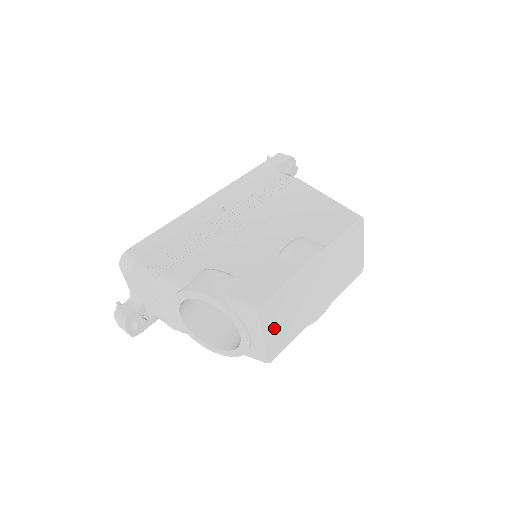
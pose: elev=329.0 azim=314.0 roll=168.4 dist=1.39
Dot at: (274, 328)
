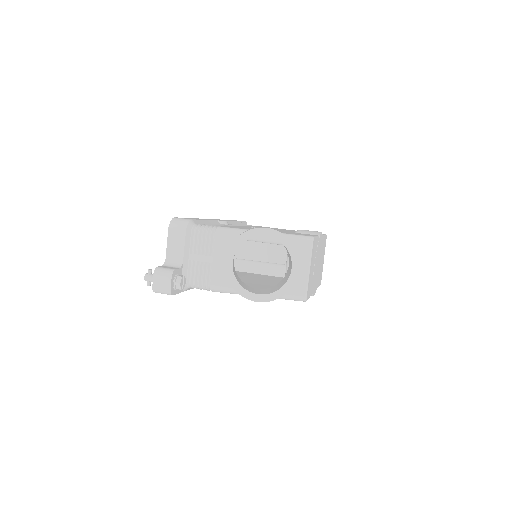
Dot at: (311, 268)
